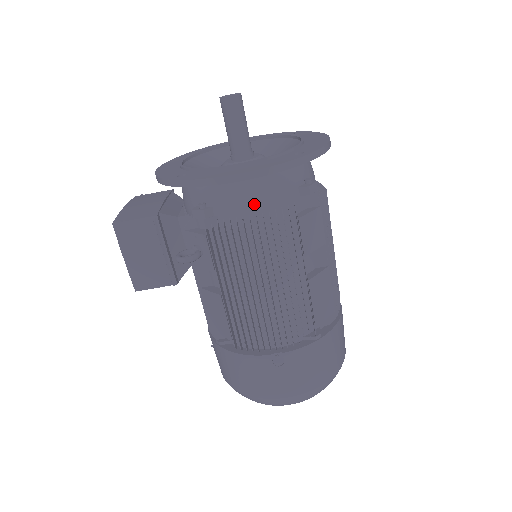
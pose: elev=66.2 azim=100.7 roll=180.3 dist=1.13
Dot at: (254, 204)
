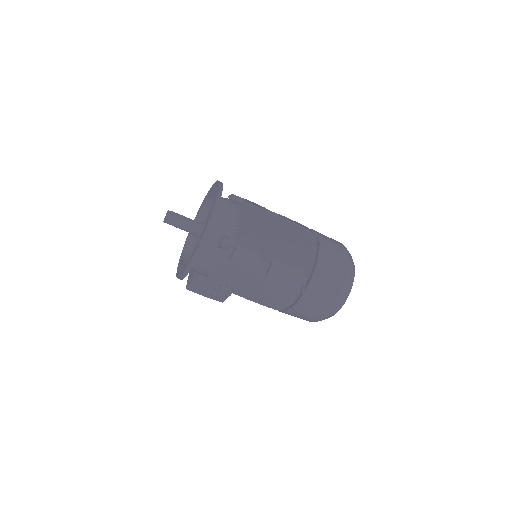
Dot at: (207, 269)
